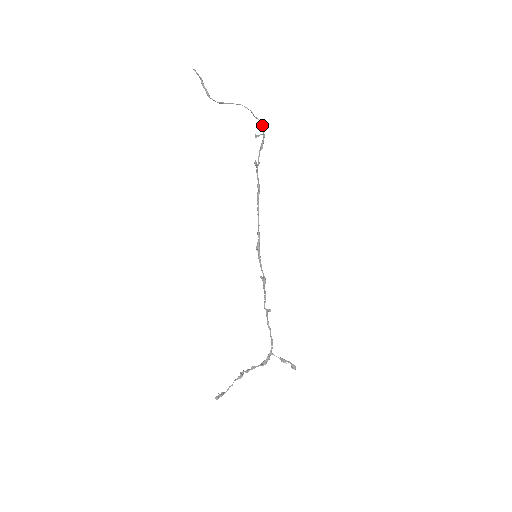
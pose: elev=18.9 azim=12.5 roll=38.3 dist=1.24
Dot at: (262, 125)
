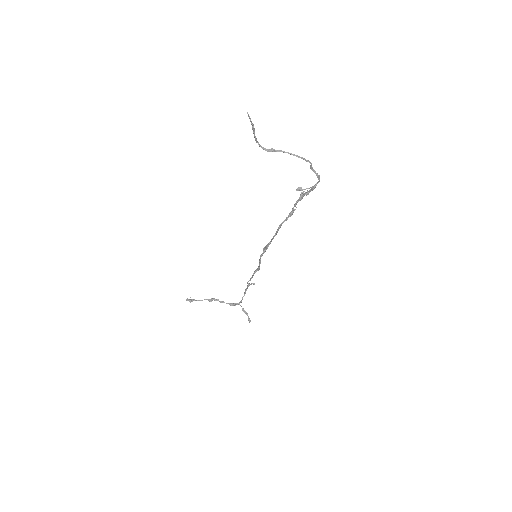
Dot at: (318, 178)
